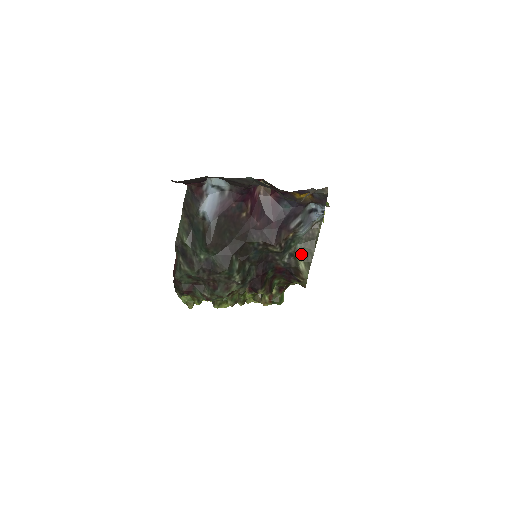
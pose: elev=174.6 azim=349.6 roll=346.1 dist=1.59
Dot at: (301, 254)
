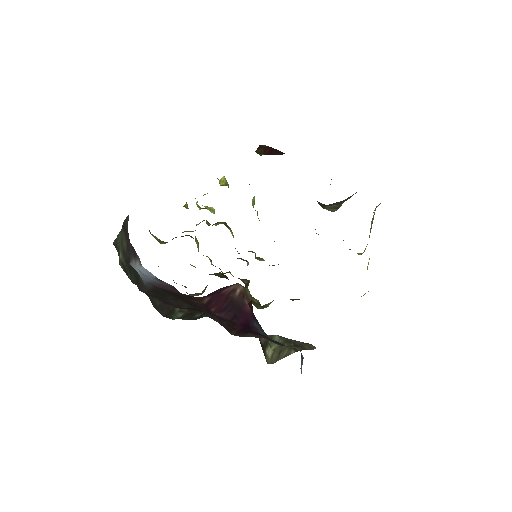
Dot at: (275, 344)
